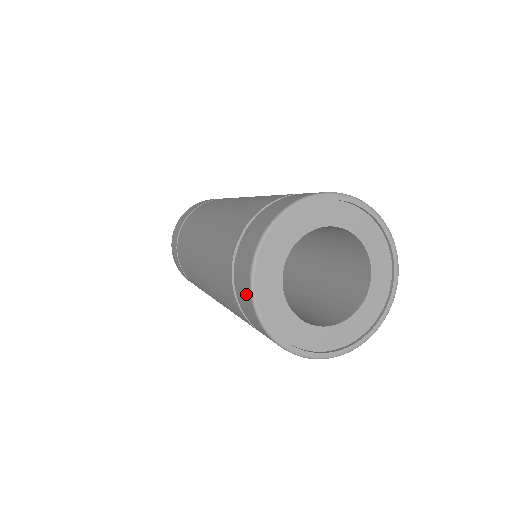
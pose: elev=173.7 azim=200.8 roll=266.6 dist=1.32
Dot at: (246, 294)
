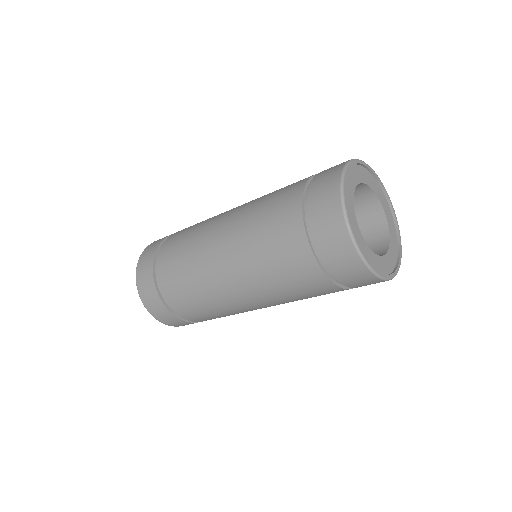
Dot at: (331, 183)
